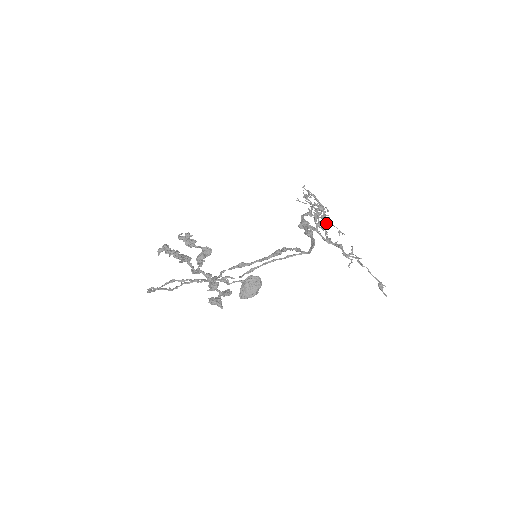
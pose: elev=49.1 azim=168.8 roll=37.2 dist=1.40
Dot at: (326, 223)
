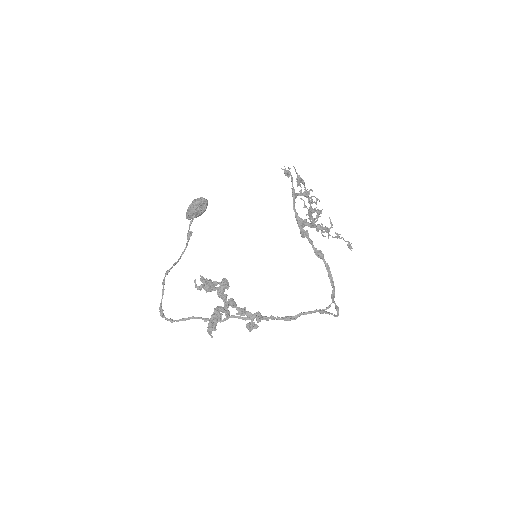
Dot at: occluded
